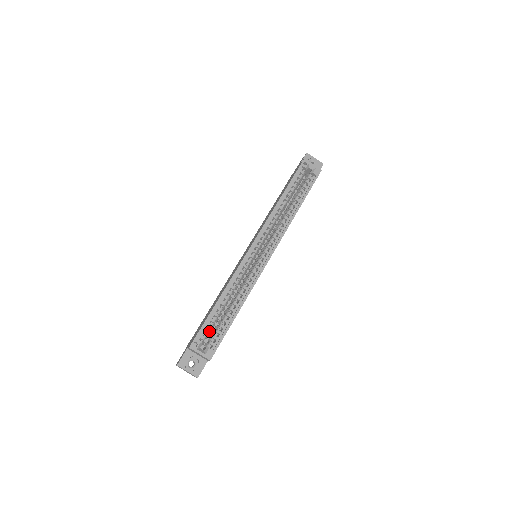
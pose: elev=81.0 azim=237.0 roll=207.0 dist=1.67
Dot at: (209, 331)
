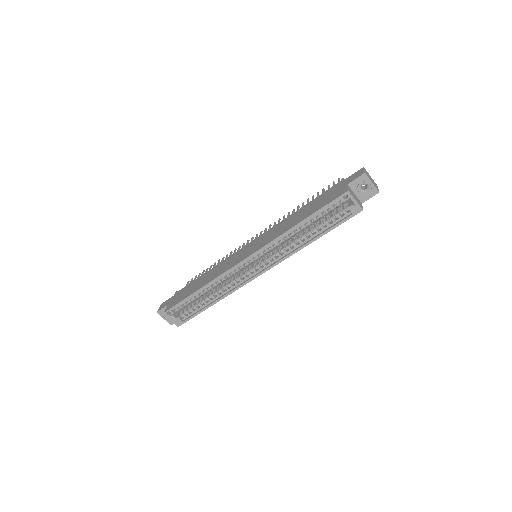
Dot at: occluded
